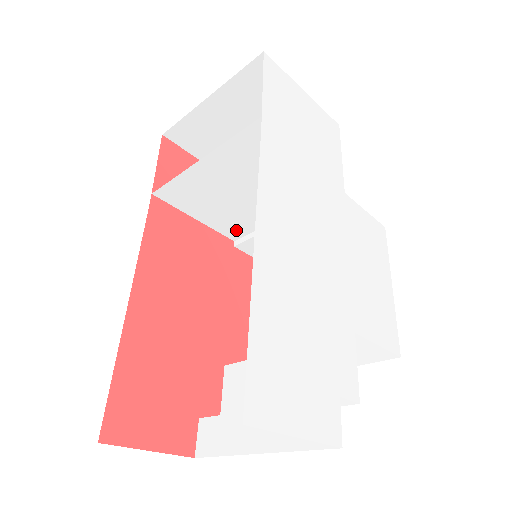
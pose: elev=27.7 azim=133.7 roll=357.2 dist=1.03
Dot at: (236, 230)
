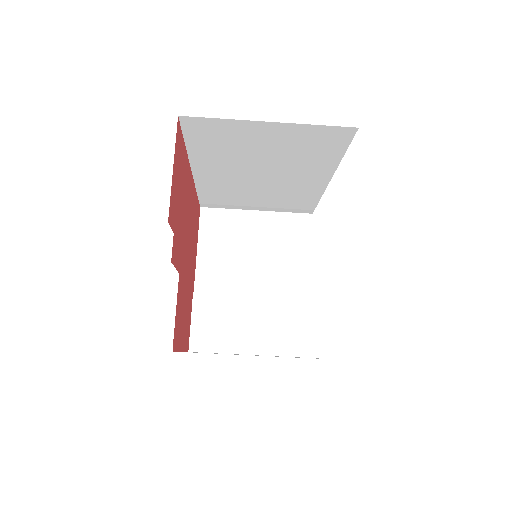
Dot at: (209, 282)
